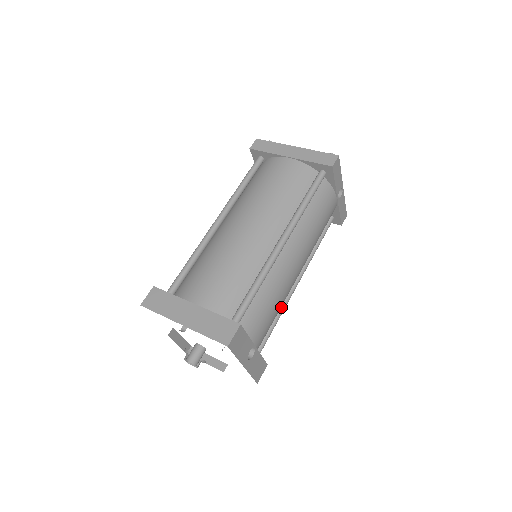
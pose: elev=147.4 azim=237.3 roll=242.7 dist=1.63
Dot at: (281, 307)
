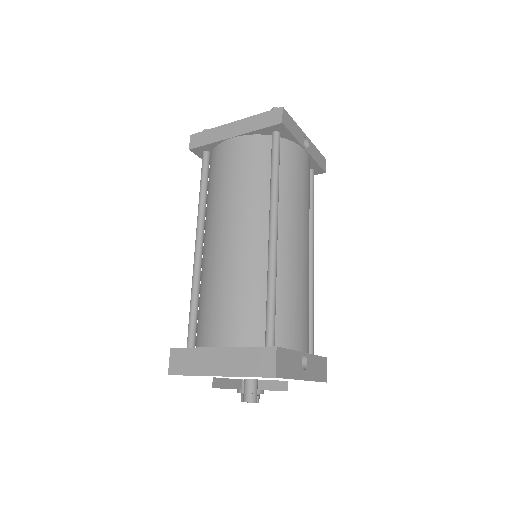
Dot at: (309, 293)
